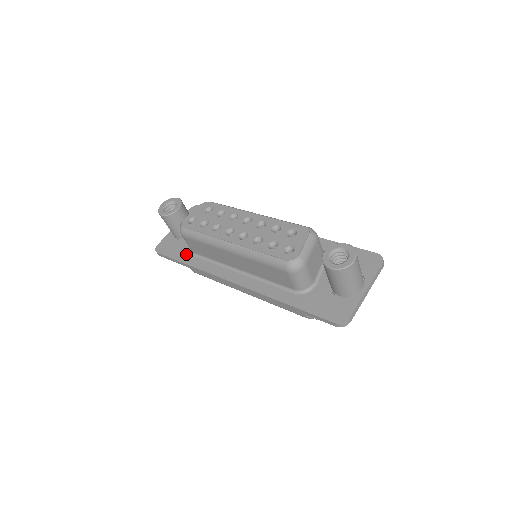
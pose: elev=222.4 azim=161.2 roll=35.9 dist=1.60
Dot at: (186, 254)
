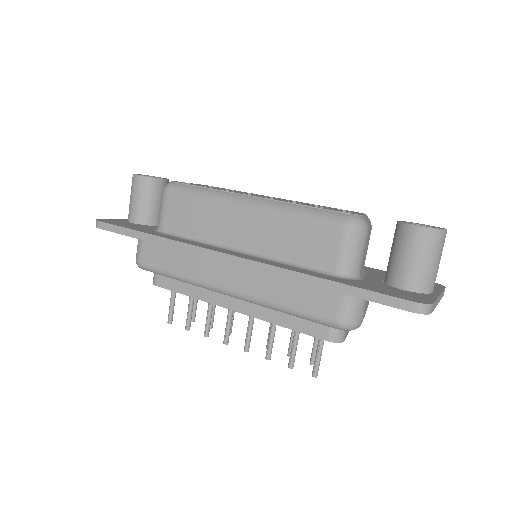
Dot at: (148, 230)
